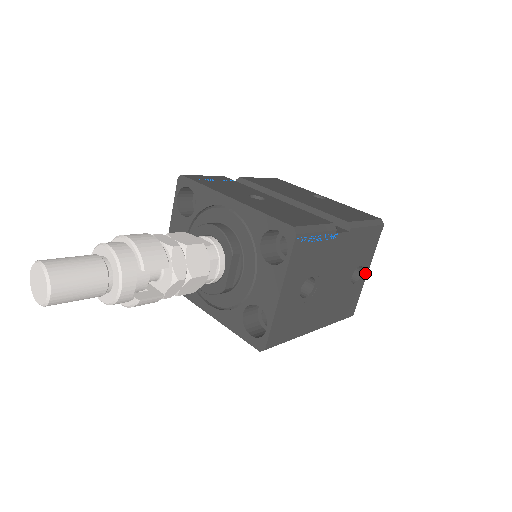
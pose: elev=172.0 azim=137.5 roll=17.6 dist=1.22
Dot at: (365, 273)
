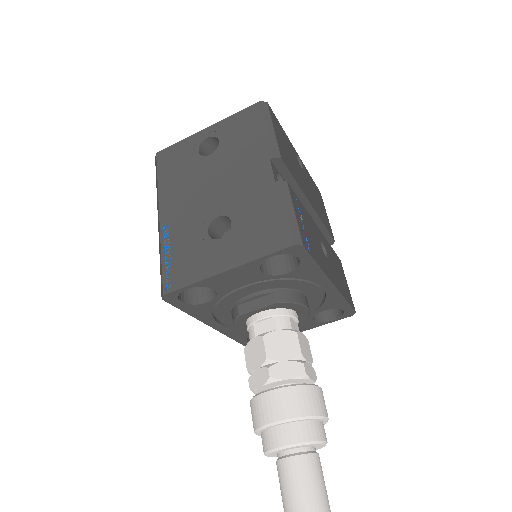
Dot at: occluded
